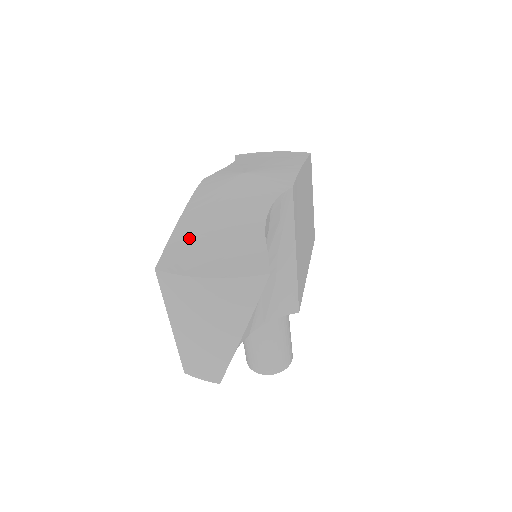
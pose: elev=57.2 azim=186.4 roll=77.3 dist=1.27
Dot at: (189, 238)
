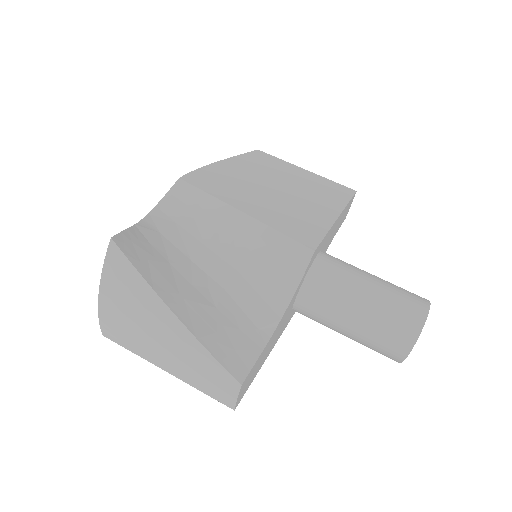
Dot at: occluded
